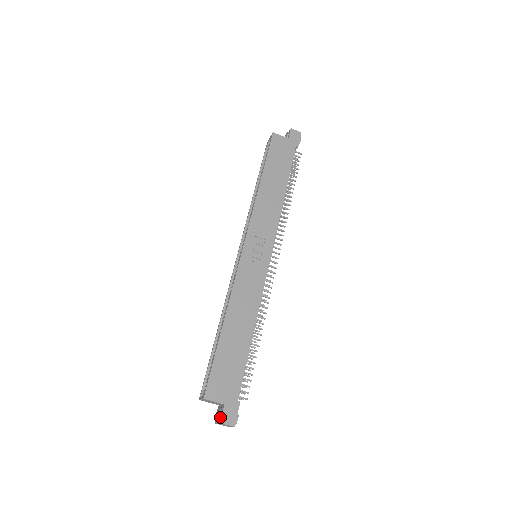
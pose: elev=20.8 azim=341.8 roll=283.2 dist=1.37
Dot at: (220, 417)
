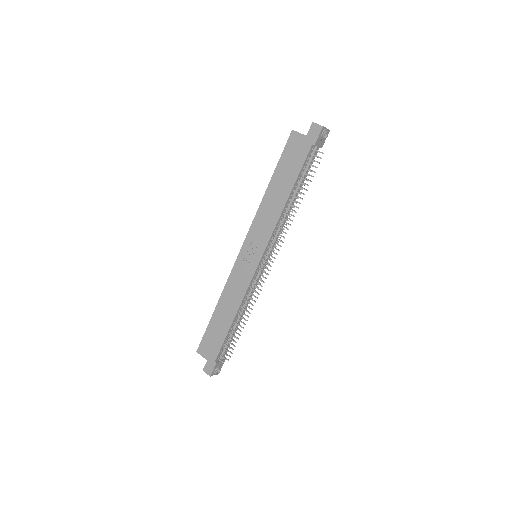
Dot at: (205, 367)
